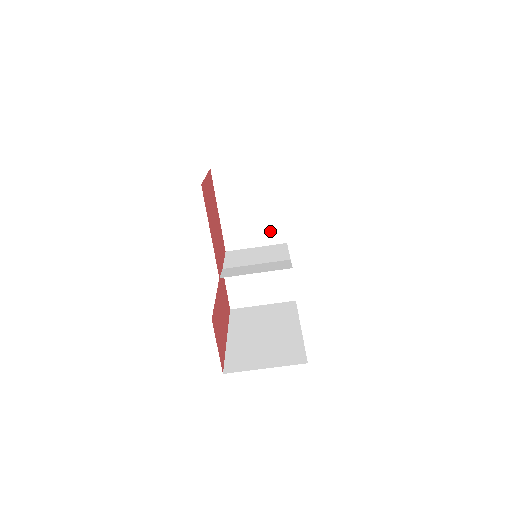
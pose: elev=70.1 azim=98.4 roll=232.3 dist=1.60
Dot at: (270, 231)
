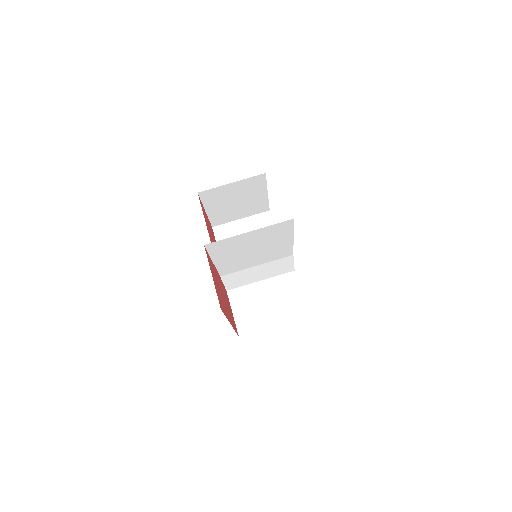
Dot at: occluded
